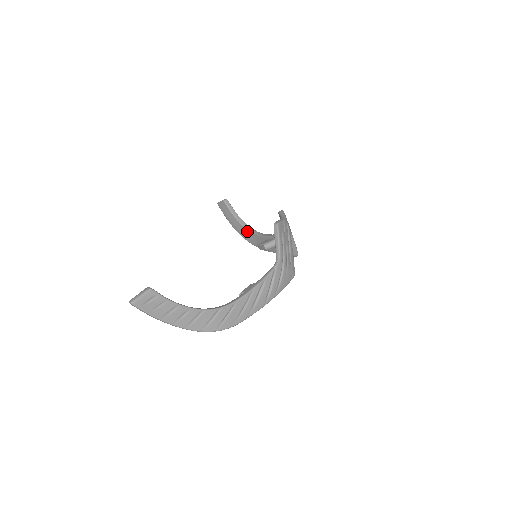
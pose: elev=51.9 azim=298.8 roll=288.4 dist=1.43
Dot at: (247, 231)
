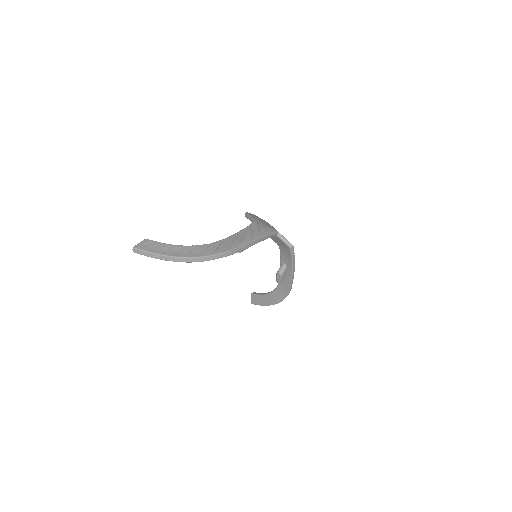
Dot at: (273, 293)
